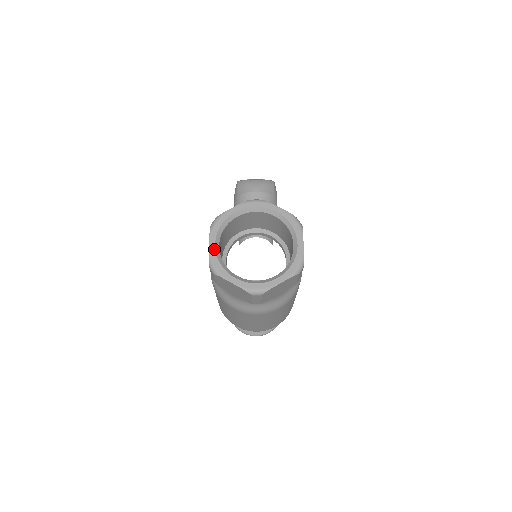
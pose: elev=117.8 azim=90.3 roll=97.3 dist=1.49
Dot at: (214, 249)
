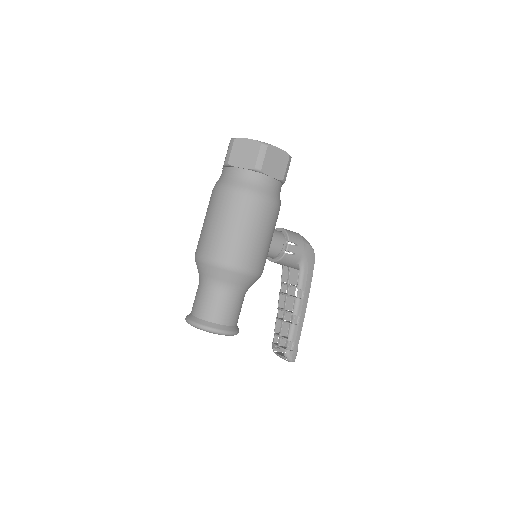
Dot at: occluded
